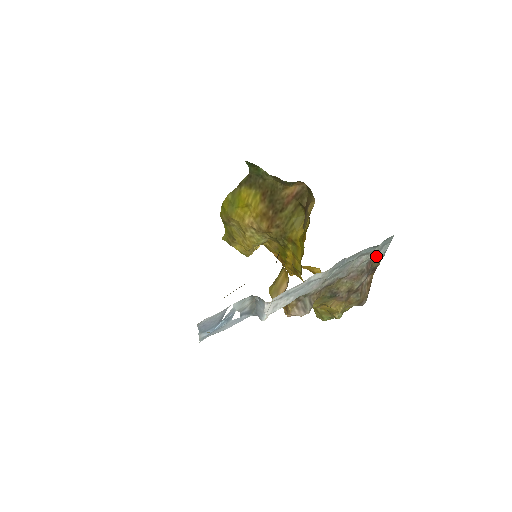
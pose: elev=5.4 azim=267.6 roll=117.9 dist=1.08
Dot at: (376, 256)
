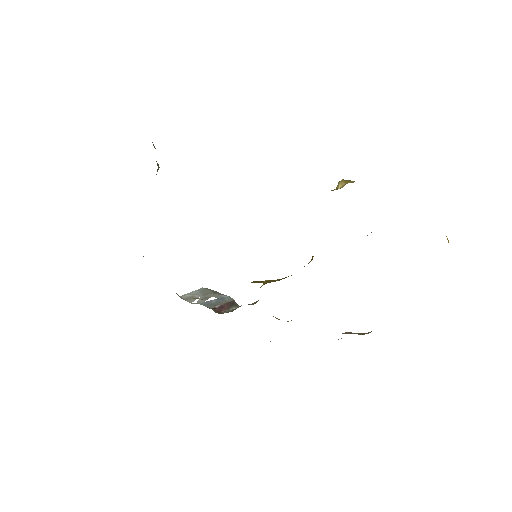
Dot at: occluded
